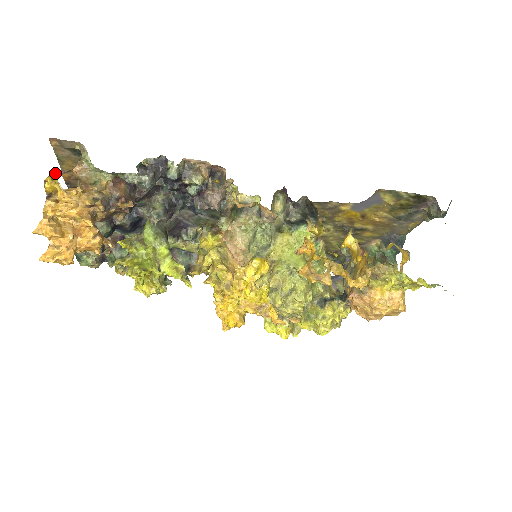
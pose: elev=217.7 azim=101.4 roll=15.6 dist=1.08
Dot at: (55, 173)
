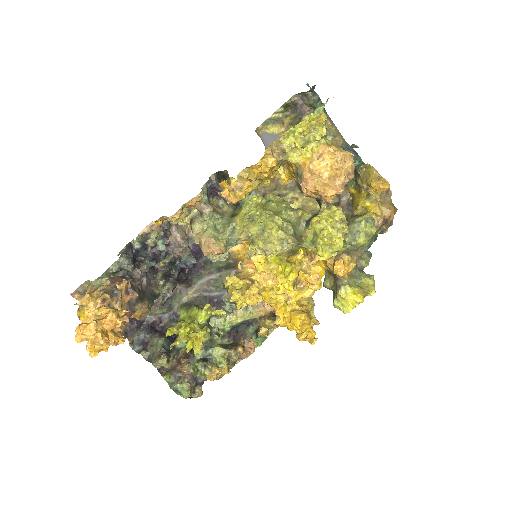
Dot at: occluded
